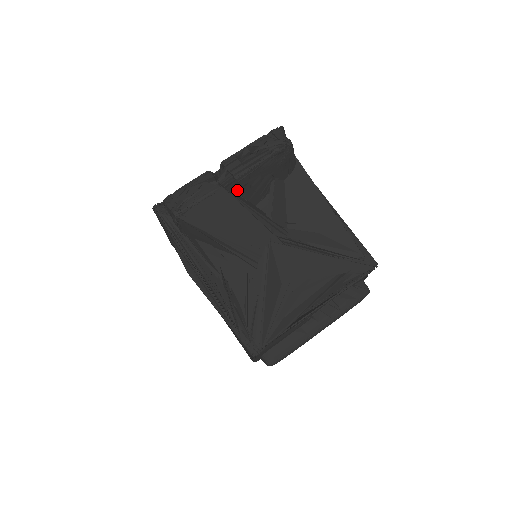
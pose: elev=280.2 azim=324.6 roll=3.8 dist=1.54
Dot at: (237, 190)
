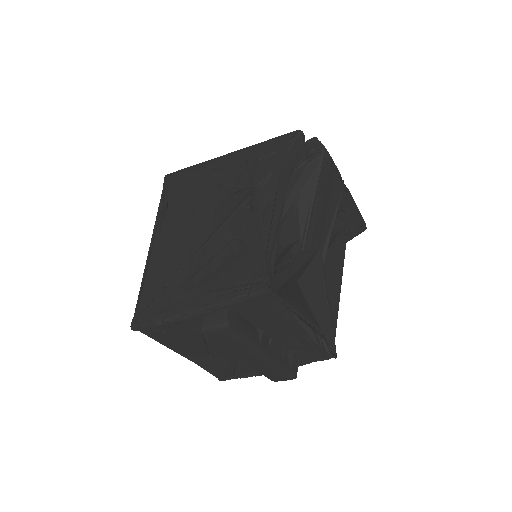
Dot at: occluded
